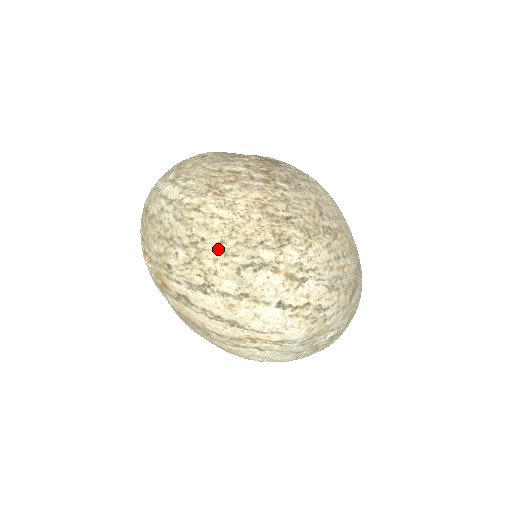
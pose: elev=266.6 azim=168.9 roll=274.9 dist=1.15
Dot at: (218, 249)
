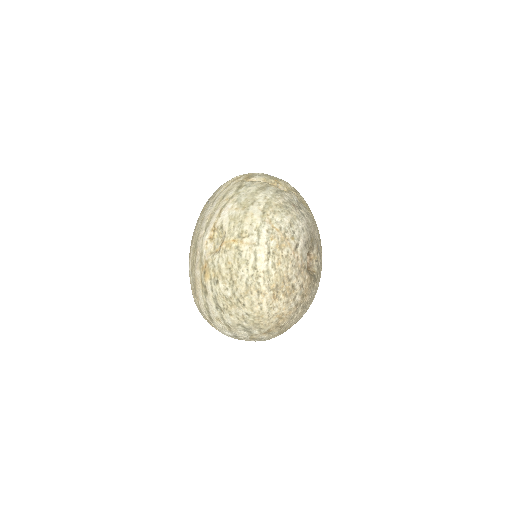
Dot at: (244, 314)
